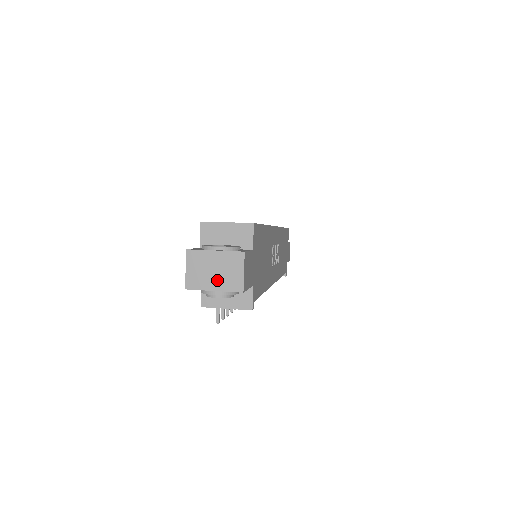
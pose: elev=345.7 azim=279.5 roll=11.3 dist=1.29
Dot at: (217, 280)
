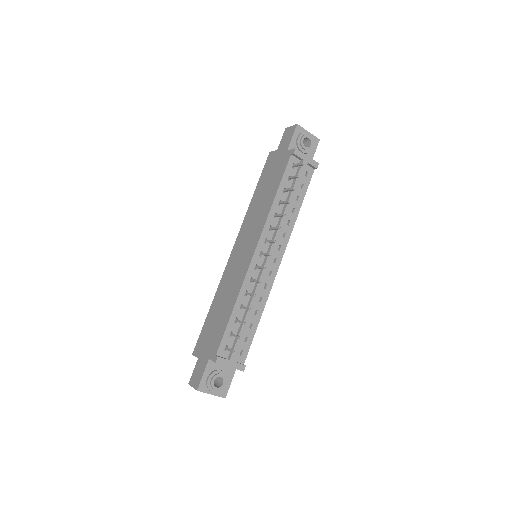
Dot at: occluded
